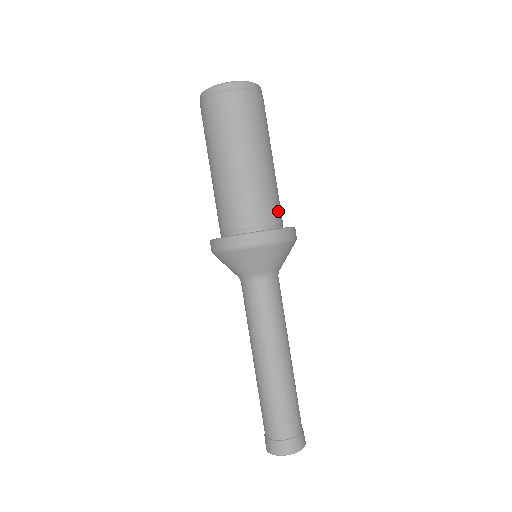
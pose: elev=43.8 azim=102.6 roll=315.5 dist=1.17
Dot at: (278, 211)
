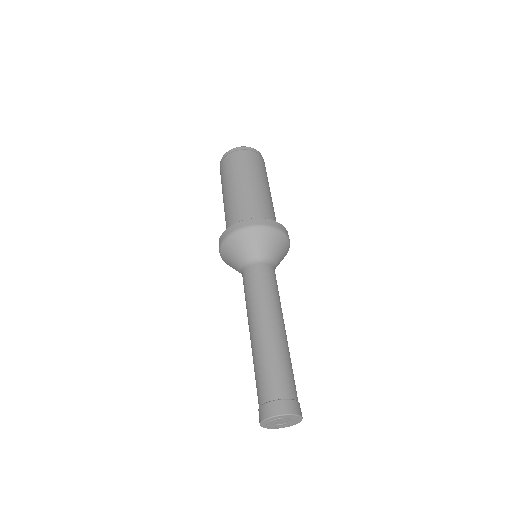
Dot at: (260, 214)
